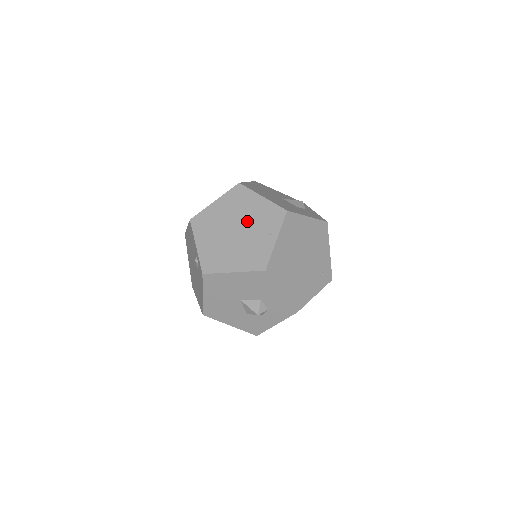
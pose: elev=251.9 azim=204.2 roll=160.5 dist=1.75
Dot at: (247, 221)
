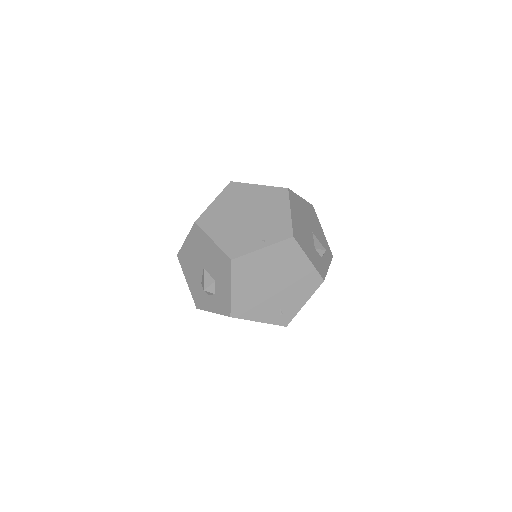
Dot at: (261, 217)
